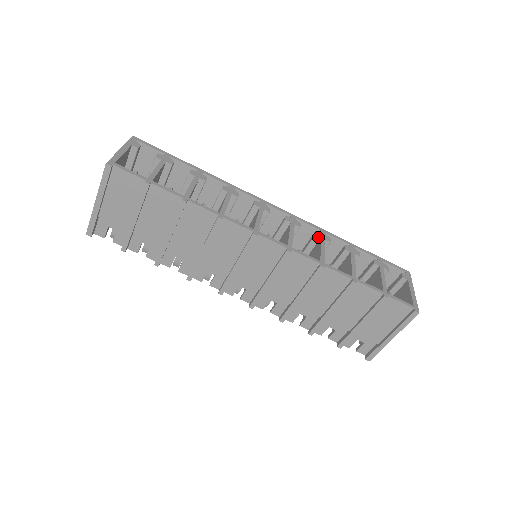
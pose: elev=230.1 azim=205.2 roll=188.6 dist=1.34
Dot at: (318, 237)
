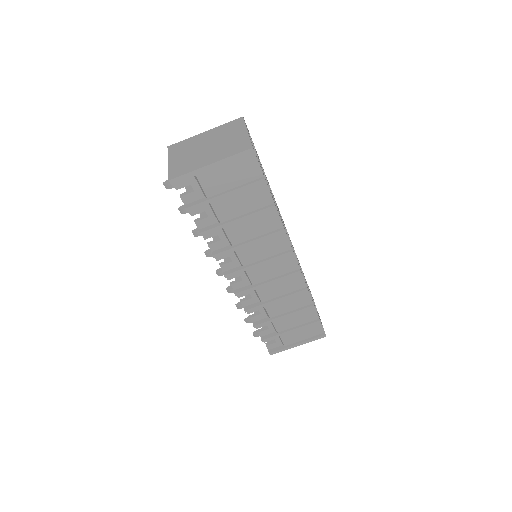
Dot at: occluded
